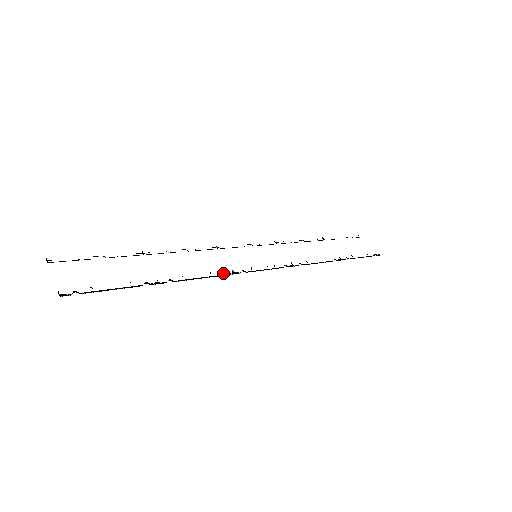
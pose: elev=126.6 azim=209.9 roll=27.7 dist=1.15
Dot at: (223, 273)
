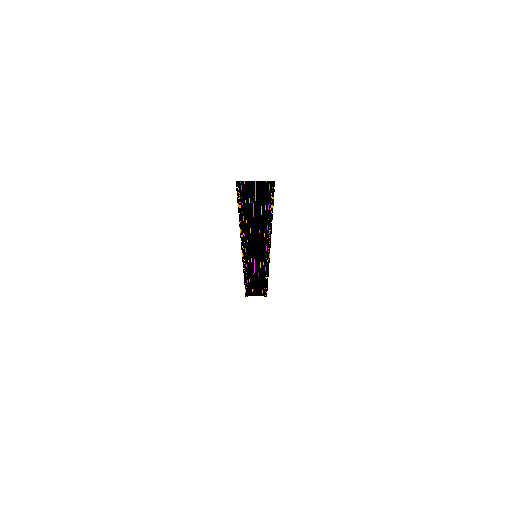
Dot at: (269, 242)
